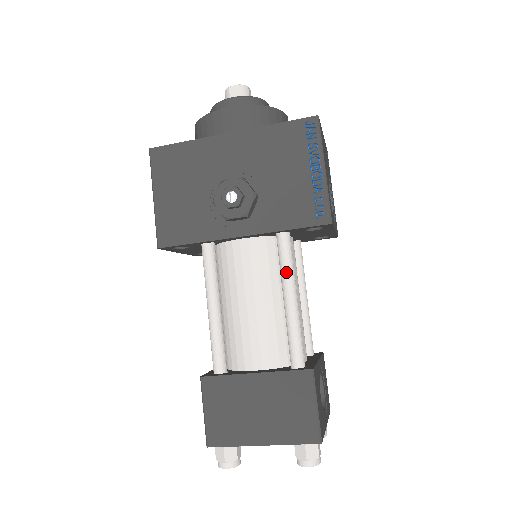
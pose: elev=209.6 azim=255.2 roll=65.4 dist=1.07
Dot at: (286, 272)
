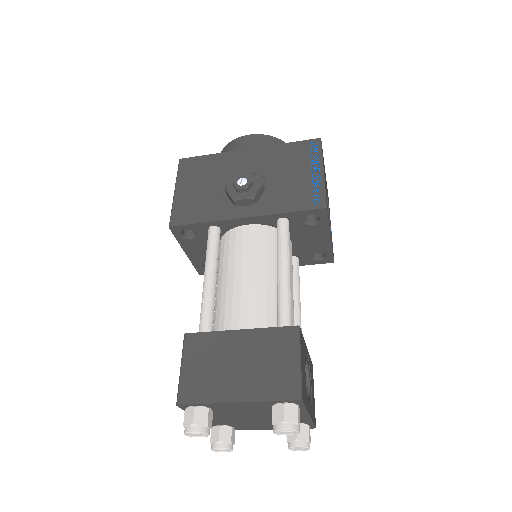
Dot at: (282, 248)
